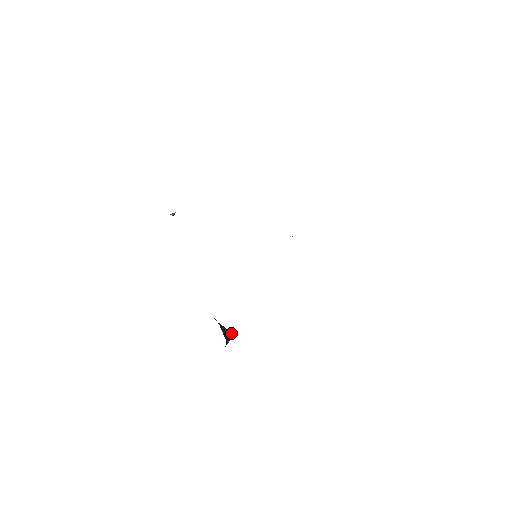
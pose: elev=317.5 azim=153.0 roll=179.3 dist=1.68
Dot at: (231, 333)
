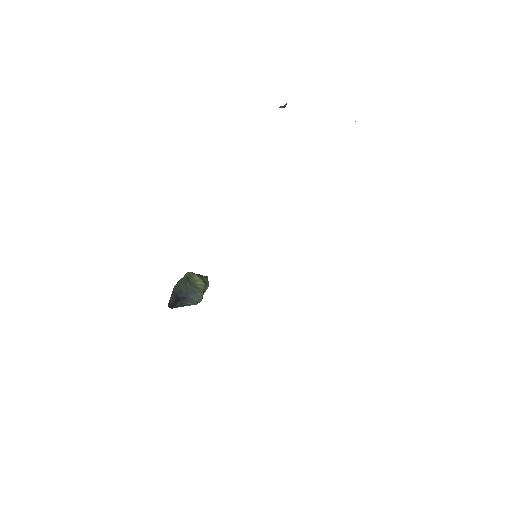
Dot at: (201, 299)
